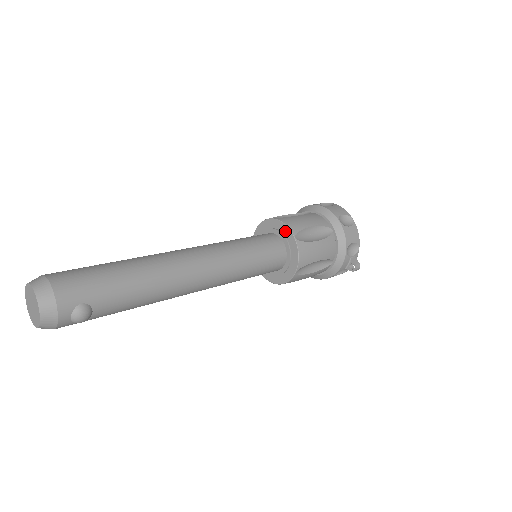
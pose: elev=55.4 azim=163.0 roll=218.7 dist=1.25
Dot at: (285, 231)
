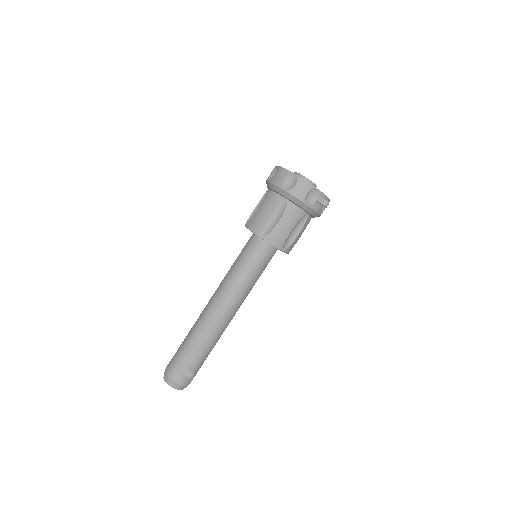
Dot at: (255, 234)
